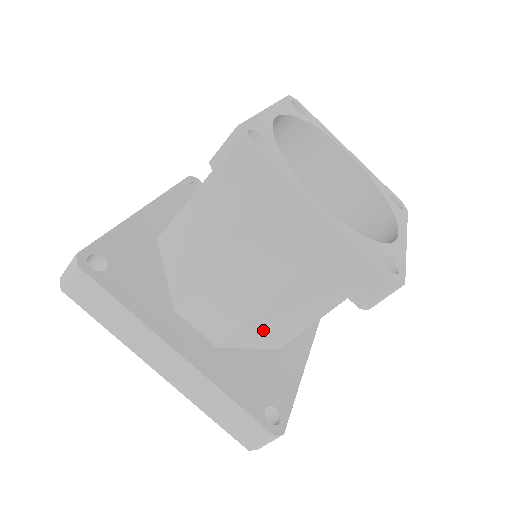
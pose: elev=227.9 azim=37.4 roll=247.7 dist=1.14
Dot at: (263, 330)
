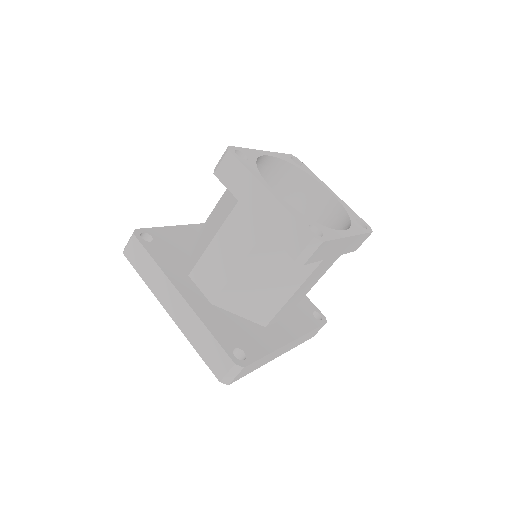
Dot at: (245, 295)
